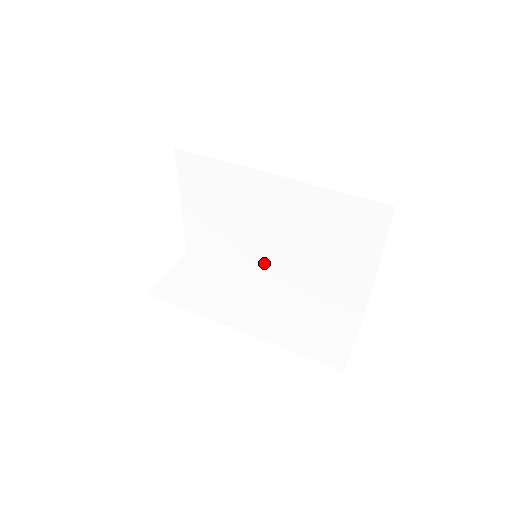
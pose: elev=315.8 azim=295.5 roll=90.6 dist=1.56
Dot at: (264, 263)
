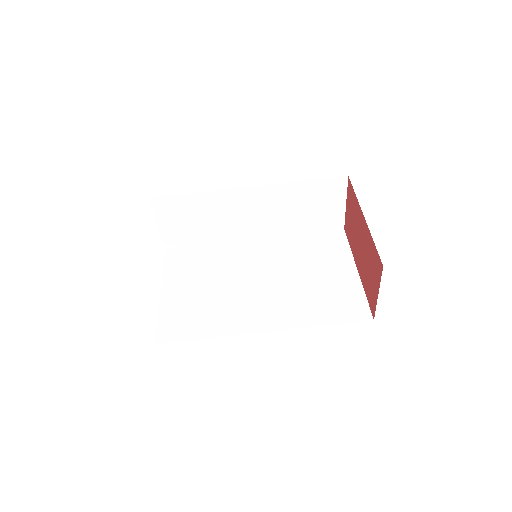
Dot at: occluded
